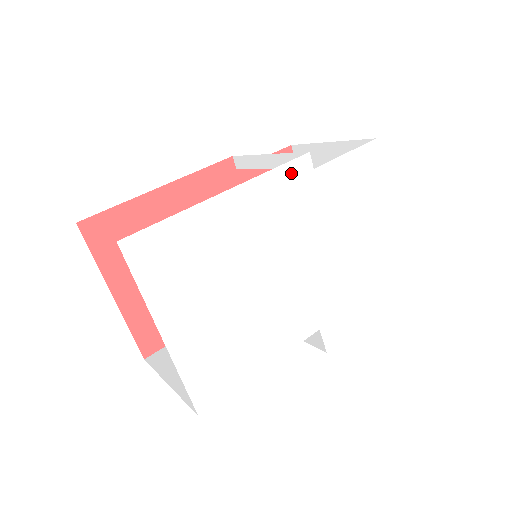
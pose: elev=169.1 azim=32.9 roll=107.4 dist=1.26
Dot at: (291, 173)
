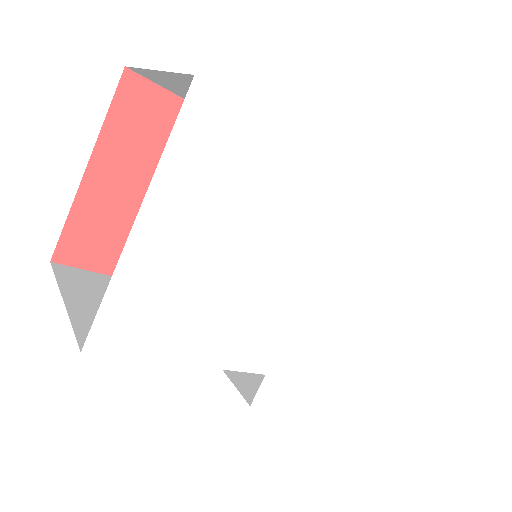
Dot at: (373, 198)
